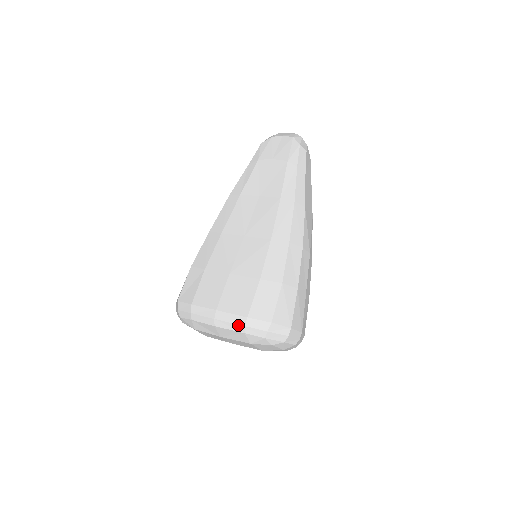
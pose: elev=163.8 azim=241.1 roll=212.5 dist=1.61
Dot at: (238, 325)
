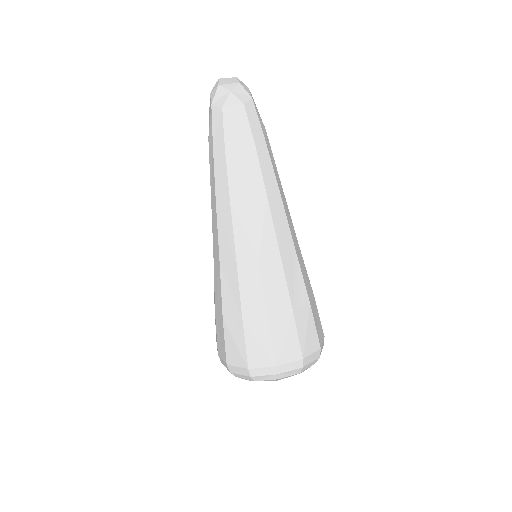
Dot at: occluded
